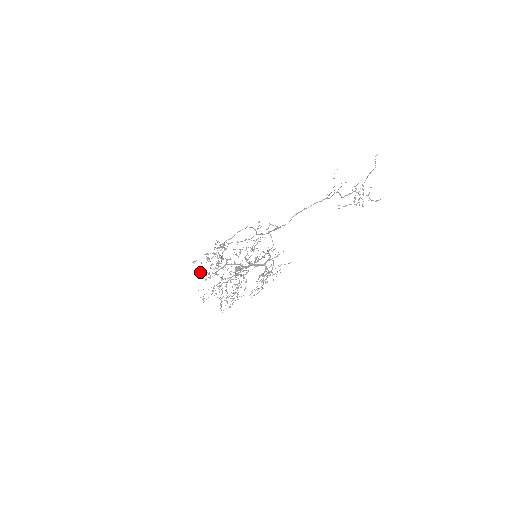
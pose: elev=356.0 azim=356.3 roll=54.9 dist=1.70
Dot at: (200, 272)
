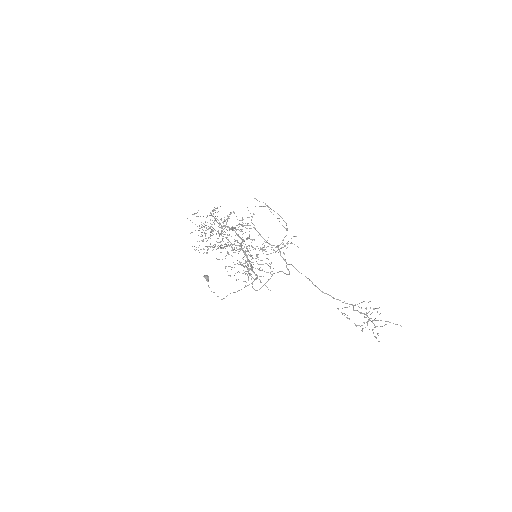
Dot at: occluded
